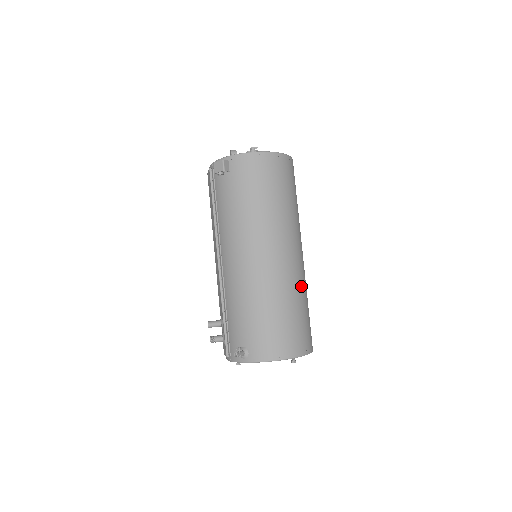
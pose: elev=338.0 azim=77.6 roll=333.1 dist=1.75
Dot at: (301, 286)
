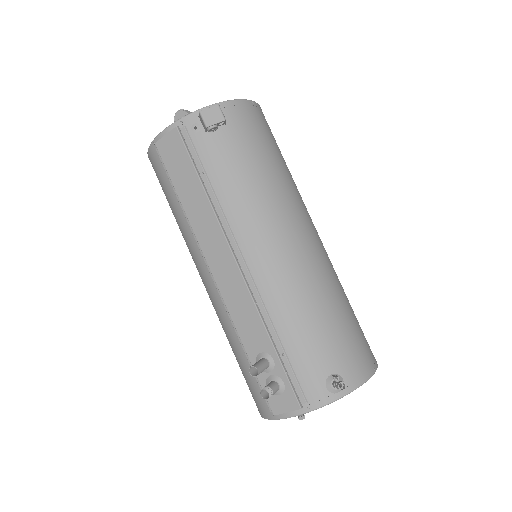
Dot at: occluded
